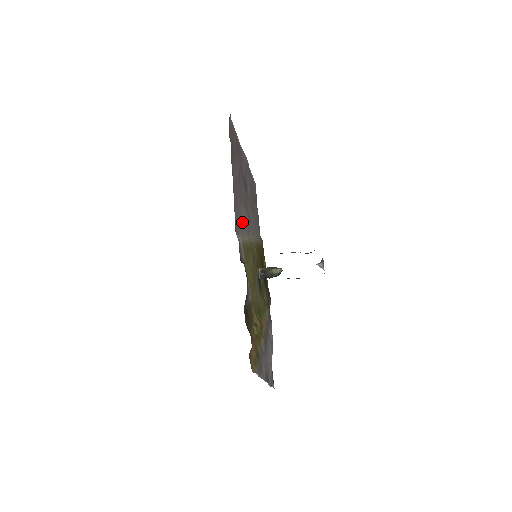
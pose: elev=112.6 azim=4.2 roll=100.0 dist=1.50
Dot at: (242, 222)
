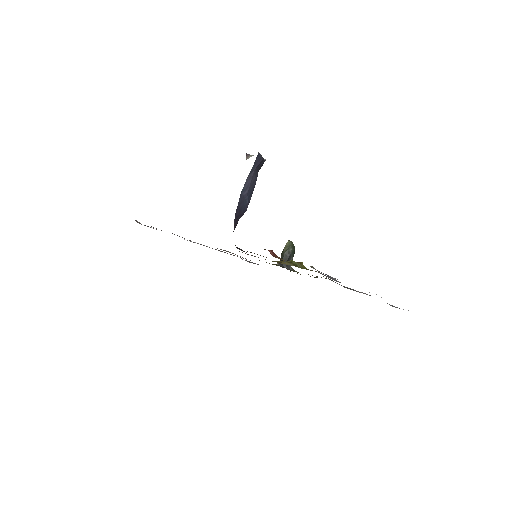
Dot at: occluded
